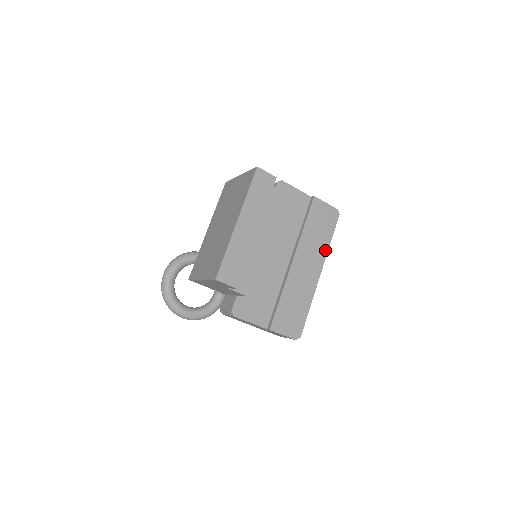
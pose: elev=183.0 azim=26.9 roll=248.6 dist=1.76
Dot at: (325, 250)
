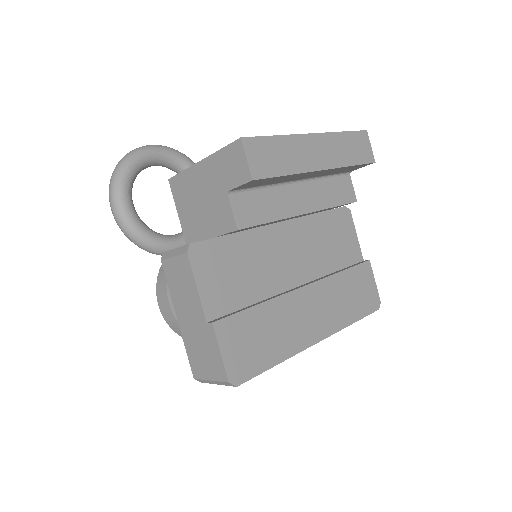
Dot at: (342, 323)
